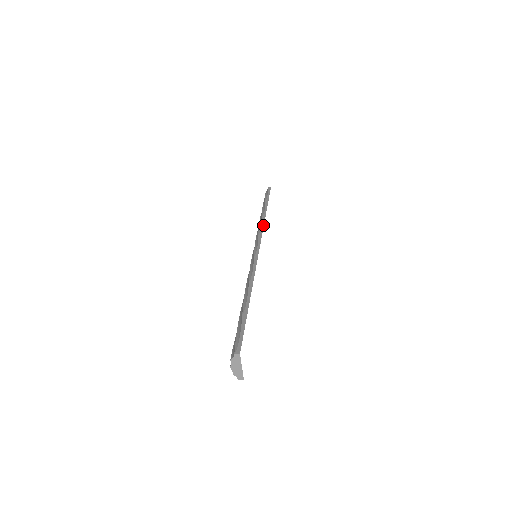
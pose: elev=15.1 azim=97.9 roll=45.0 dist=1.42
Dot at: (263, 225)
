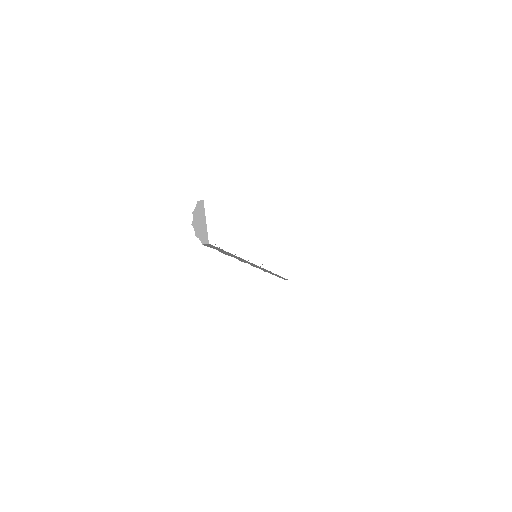
Dot at: occluded
